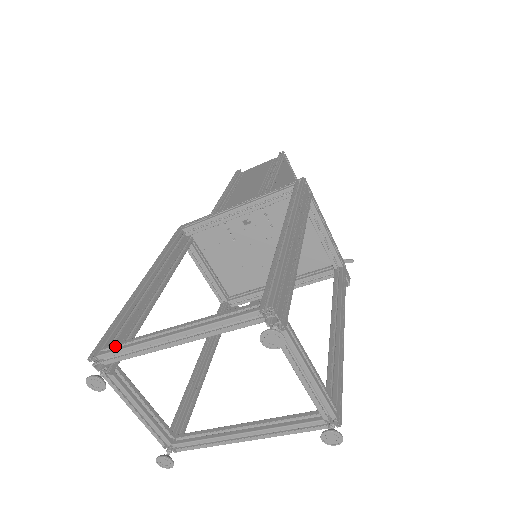
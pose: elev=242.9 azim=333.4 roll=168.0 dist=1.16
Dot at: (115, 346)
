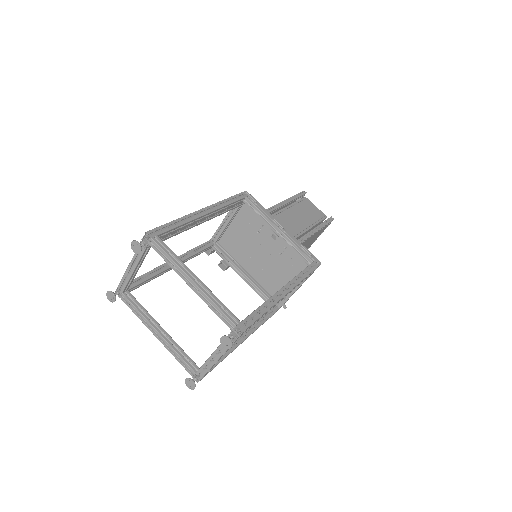
Dot at: (164, 245)
